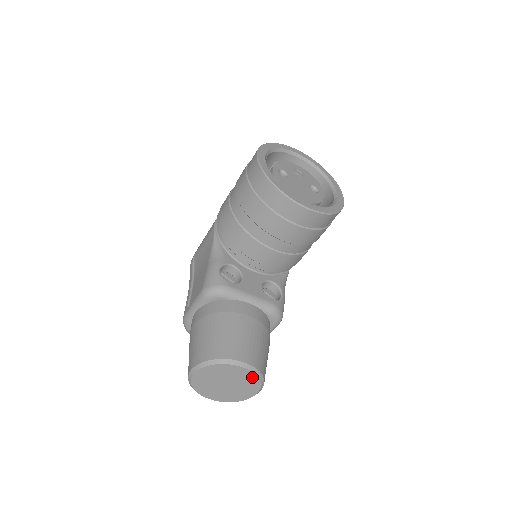
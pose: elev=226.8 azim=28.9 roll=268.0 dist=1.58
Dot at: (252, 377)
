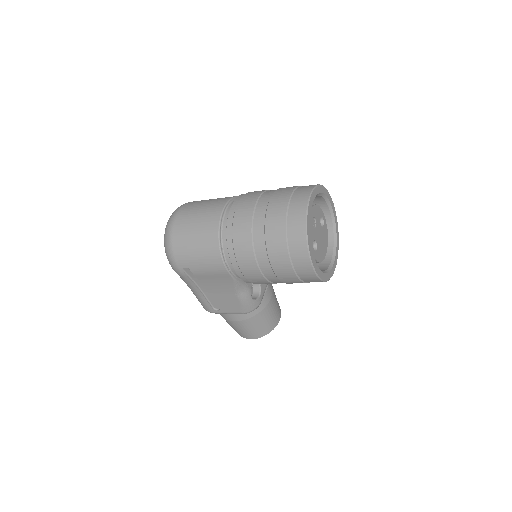
Dot at: occluded
